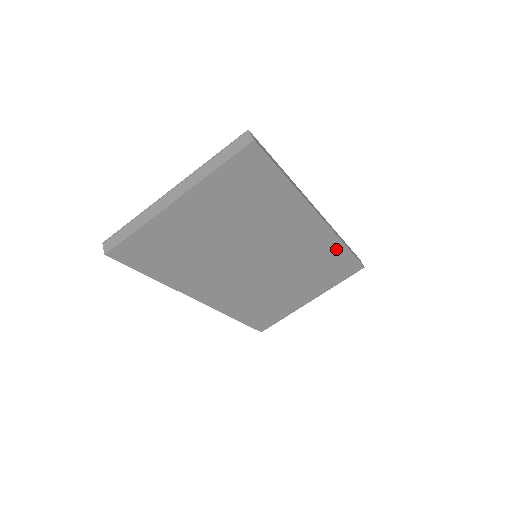
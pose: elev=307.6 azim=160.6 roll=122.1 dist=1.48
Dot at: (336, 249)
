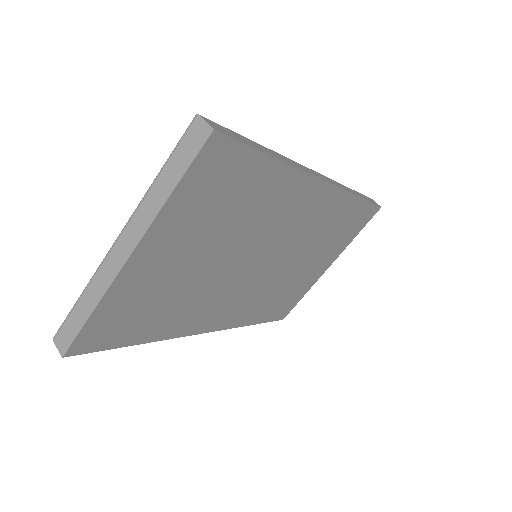
Dot at: (348, 205)
